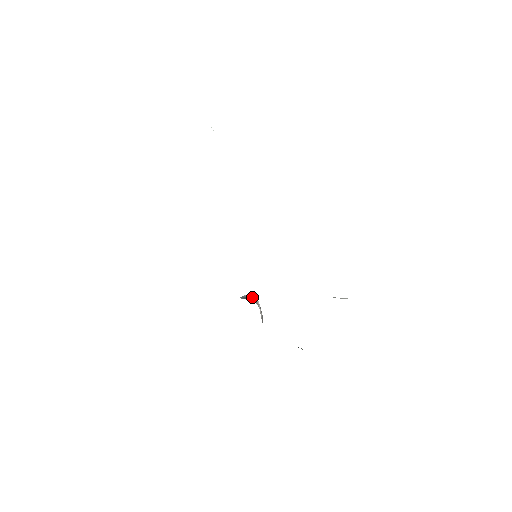
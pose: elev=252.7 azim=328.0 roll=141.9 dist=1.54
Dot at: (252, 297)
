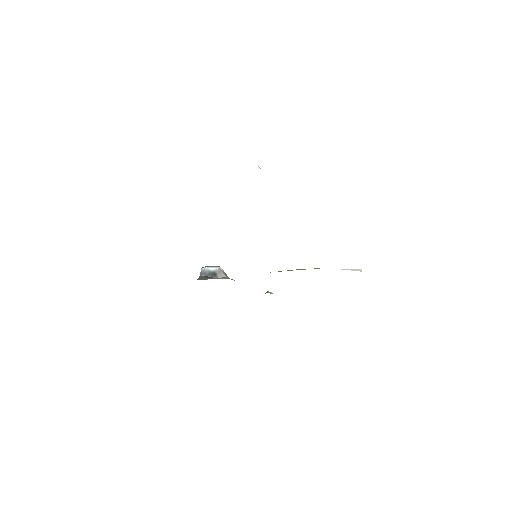
Dot at: (218, 270)
